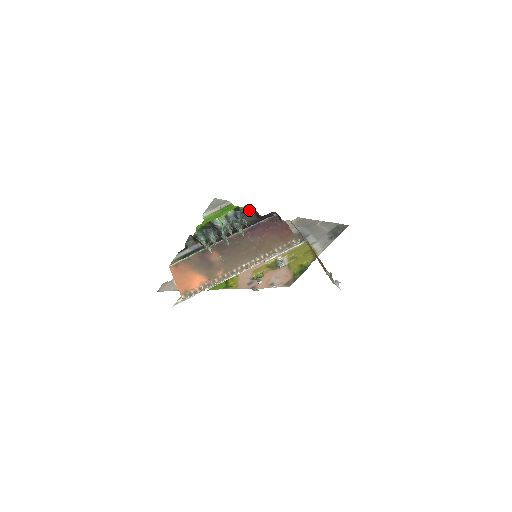
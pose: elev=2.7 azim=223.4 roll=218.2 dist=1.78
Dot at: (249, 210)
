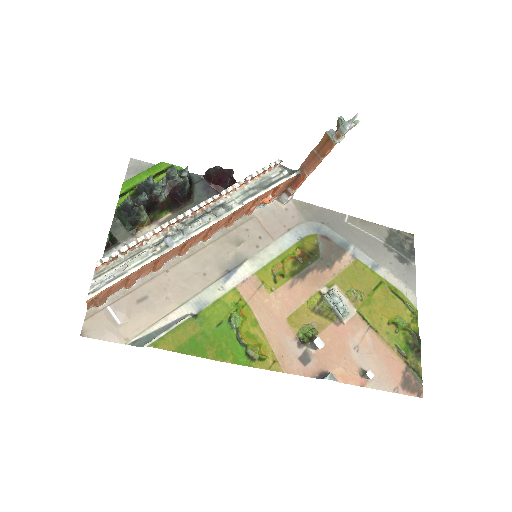
Dot at: (199, 182)
